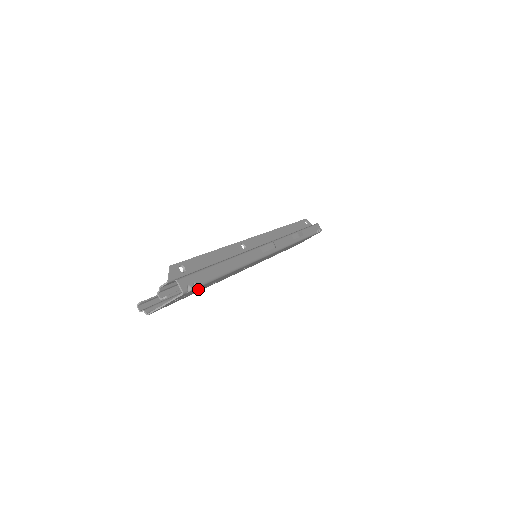
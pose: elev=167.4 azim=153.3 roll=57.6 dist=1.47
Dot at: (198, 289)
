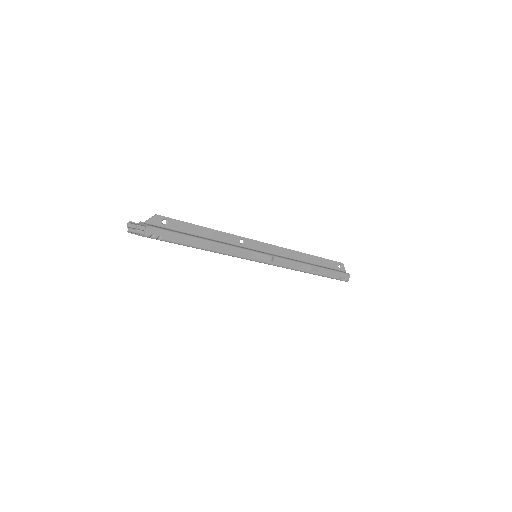
Dot at: occluded
